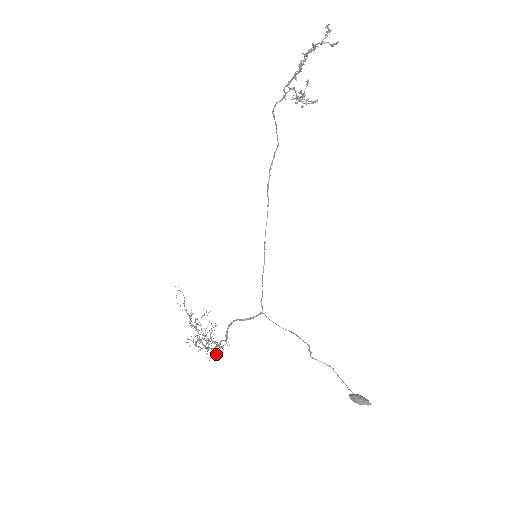
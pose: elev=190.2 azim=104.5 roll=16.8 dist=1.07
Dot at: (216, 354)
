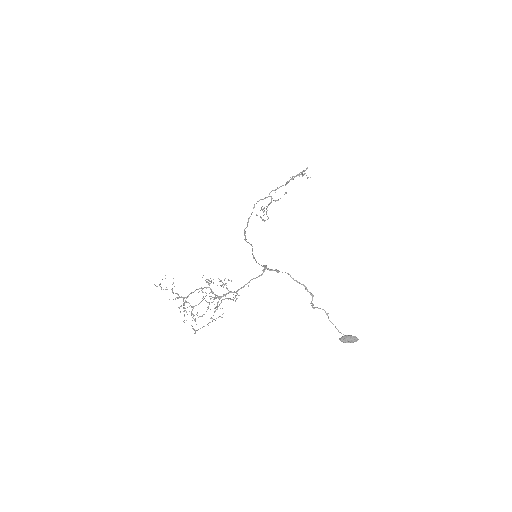
Dot at: (236, 298)
